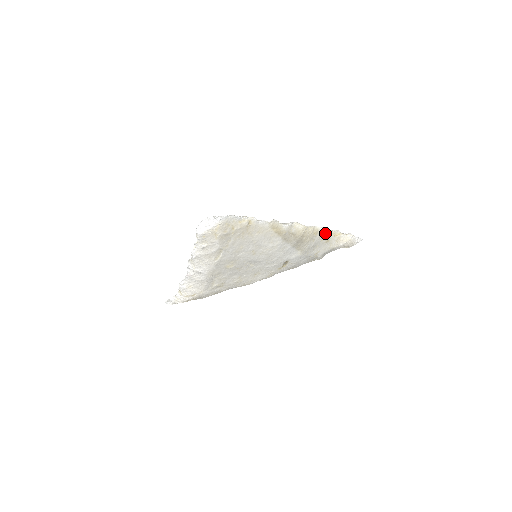
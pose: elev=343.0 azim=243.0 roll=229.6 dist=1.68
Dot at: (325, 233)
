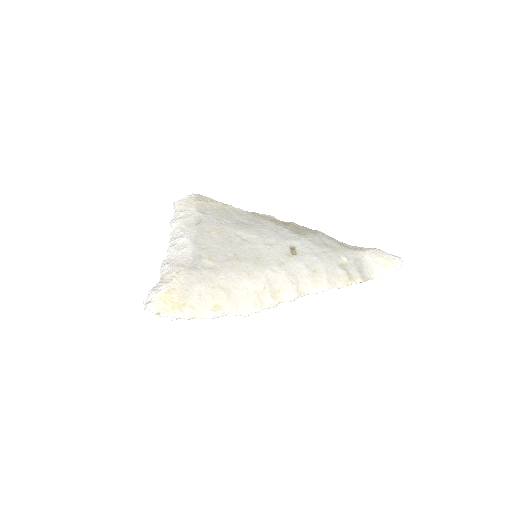
Dot at: occluded
